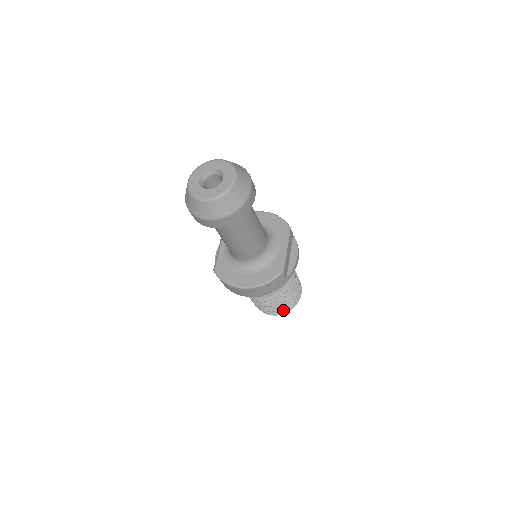
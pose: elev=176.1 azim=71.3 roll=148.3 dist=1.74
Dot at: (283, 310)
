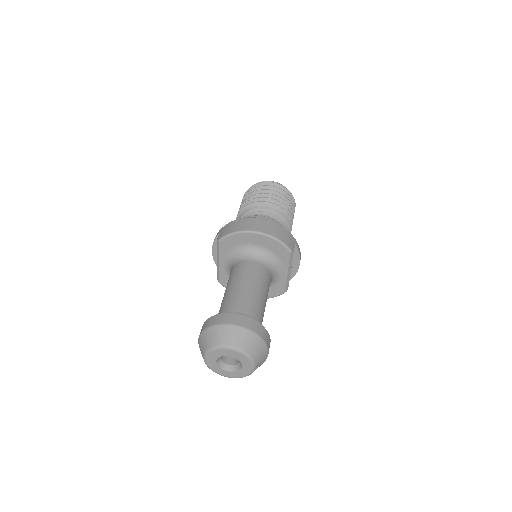
Dot at: occluded
